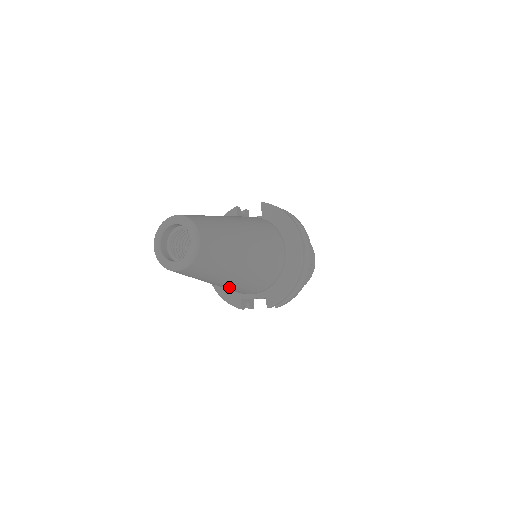
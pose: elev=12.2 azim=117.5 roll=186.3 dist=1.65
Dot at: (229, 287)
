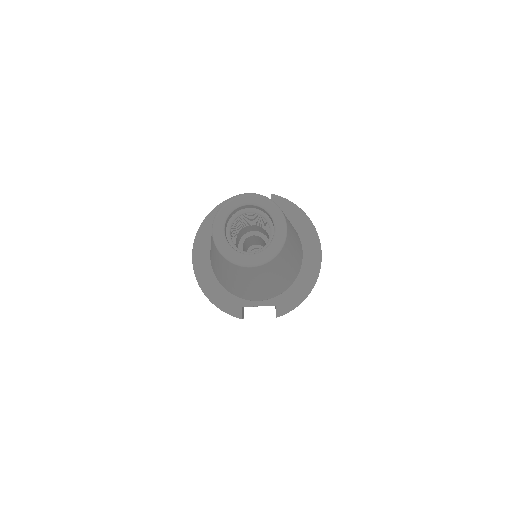
Dot at: (256, 291)
